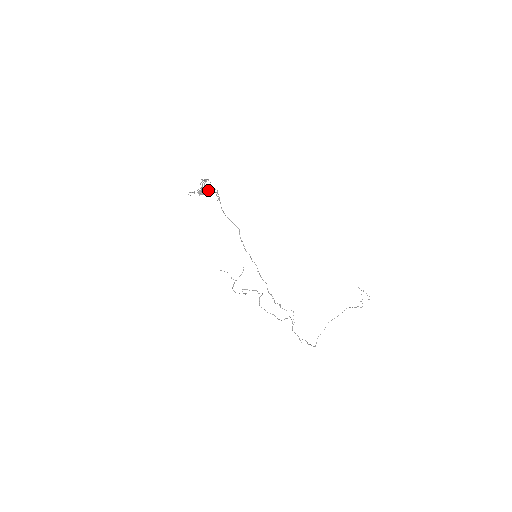
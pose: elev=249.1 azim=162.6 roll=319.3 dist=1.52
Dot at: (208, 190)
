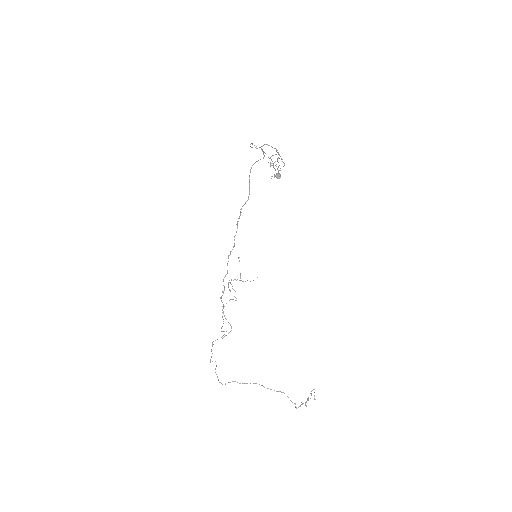
Dot at: (262, 150)
